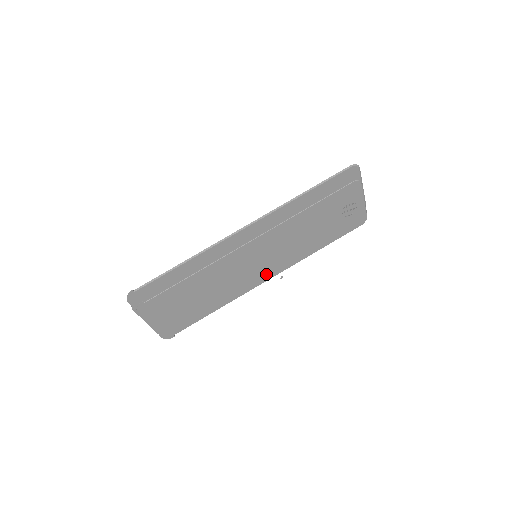
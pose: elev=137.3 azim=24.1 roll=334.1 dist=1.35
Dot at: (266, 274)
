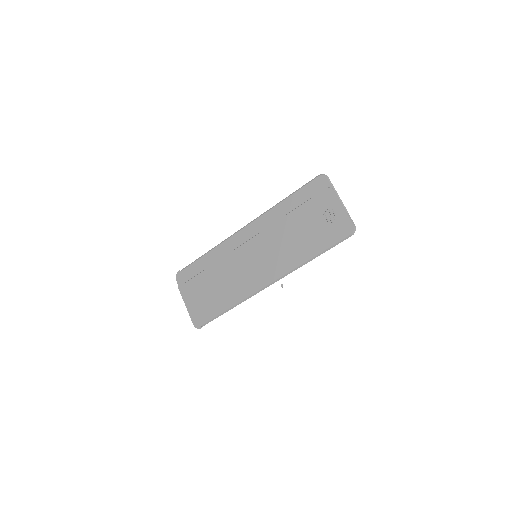
Dot at: (266, 277)
